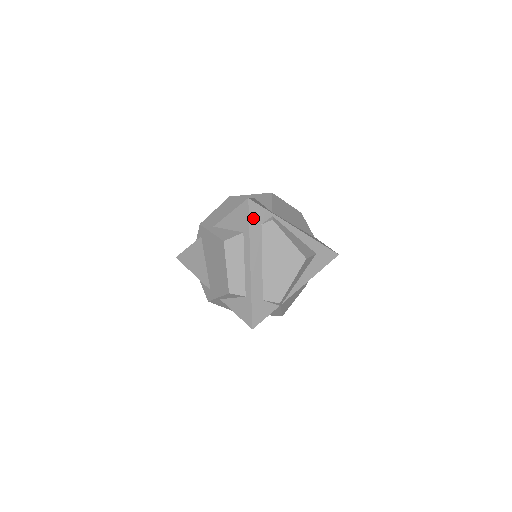
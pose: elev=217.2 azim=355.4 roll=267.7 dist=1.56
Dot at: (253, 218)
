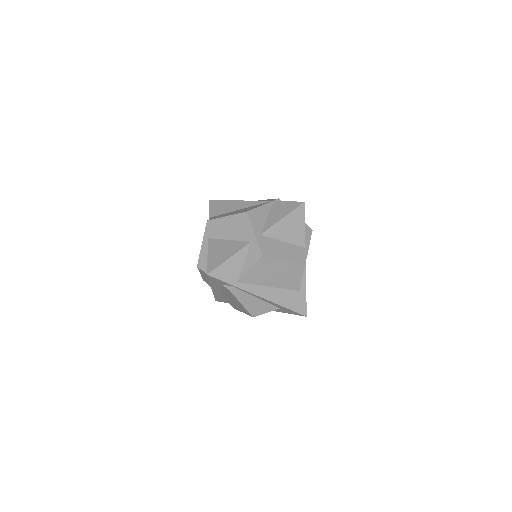
Dot at: (213, 280)
